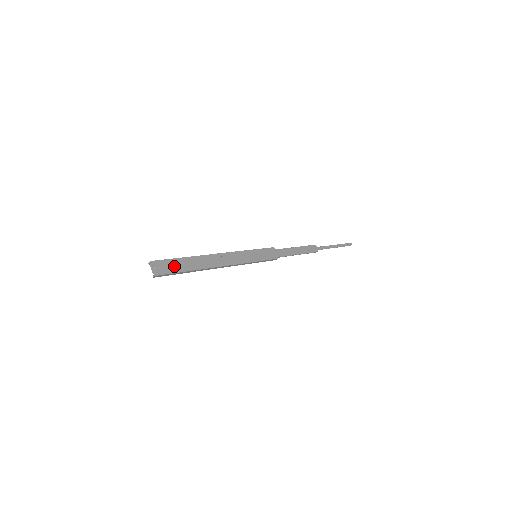
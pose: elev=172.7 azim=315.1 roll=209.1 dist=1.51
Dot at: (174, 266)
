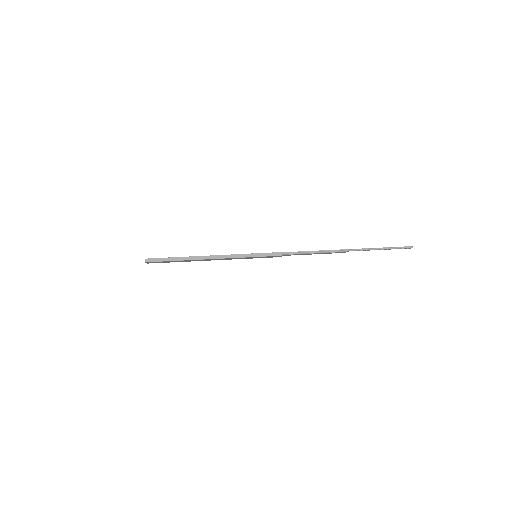
Dot at: (165, 262)
